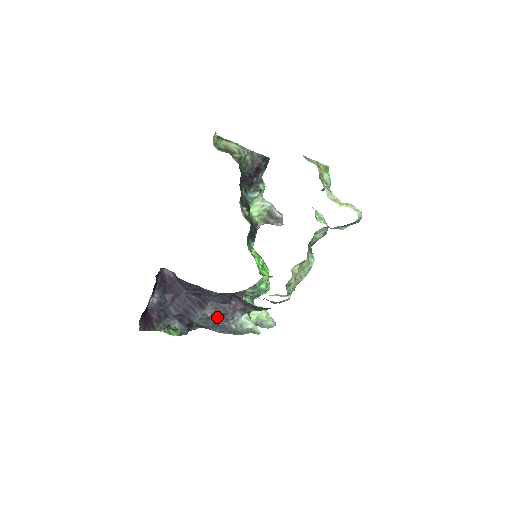
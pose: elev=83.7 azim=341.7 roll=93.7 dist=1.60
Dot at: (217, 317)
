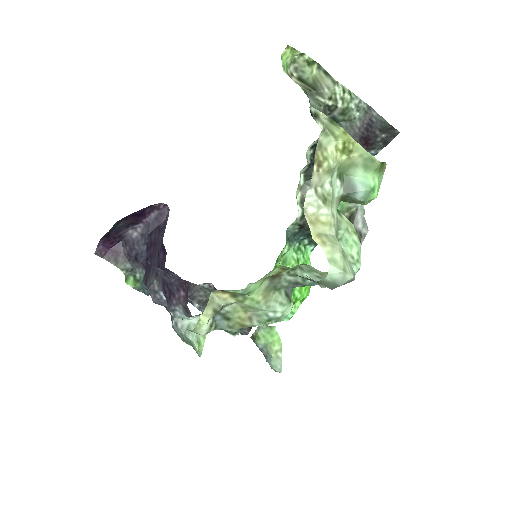
Dot at: (165, 297)
